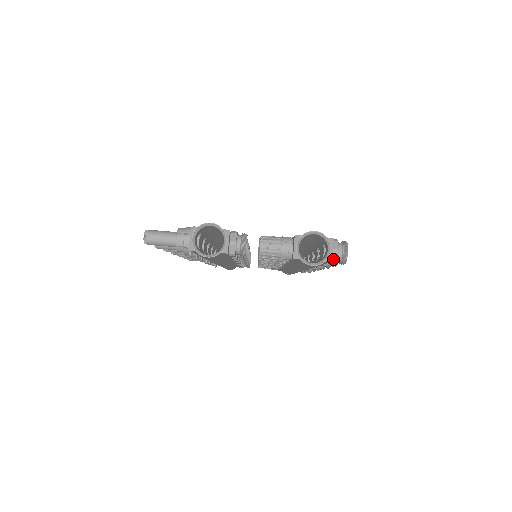
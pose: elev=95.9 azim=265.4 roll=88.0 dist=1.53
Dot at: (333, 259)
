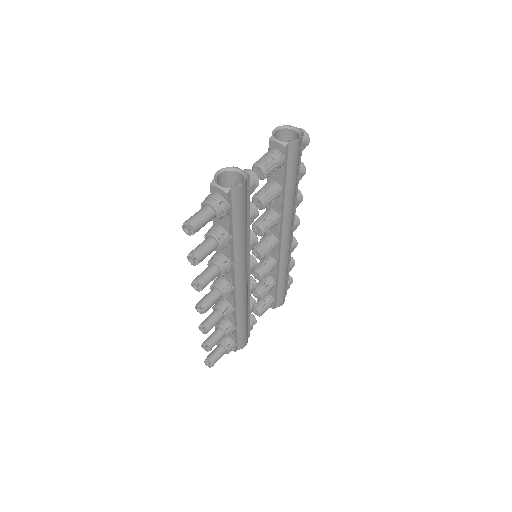
Dot at: (302, 138)
